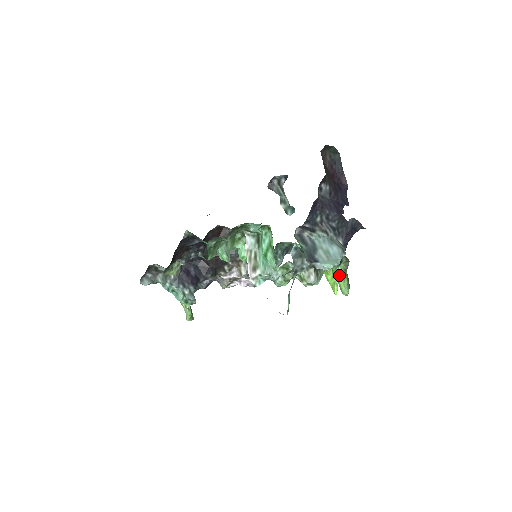
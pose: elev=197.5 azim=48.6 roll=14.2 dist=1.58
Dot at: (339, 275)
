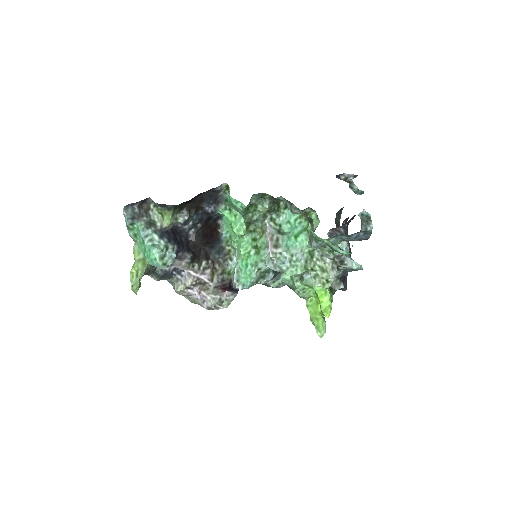
Dot at: (319, 314)
